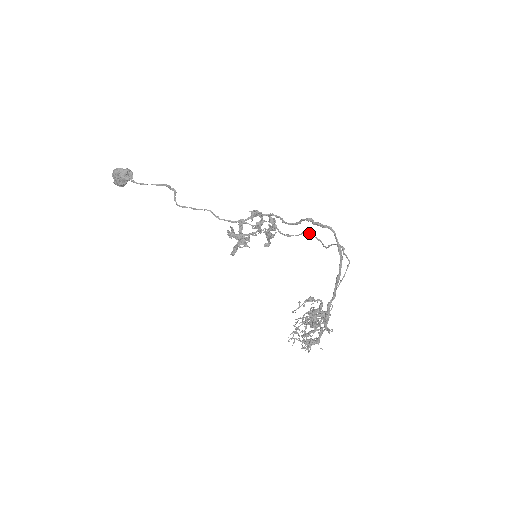
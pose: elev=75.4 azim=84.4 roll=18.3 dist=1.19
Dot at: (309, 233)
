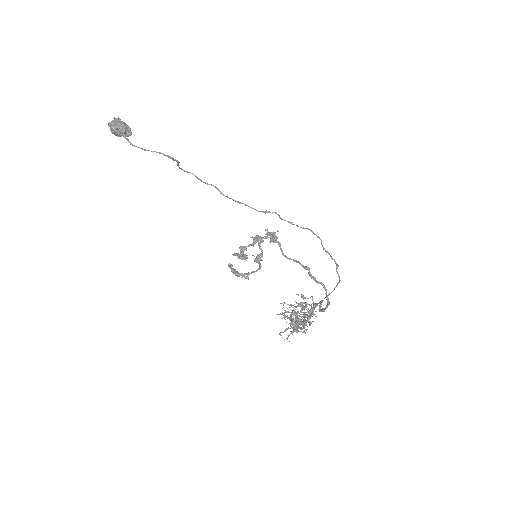
Dot at: (310, 230)
